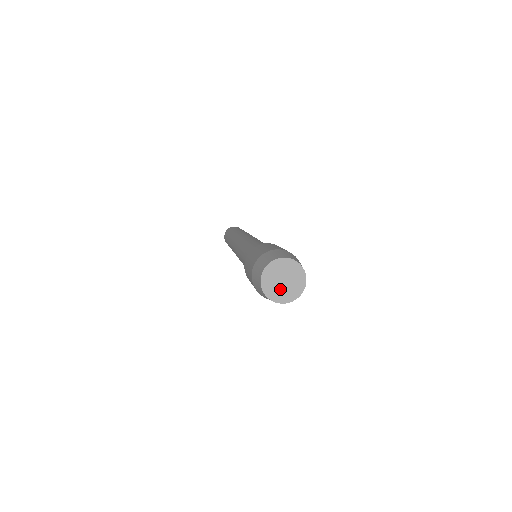
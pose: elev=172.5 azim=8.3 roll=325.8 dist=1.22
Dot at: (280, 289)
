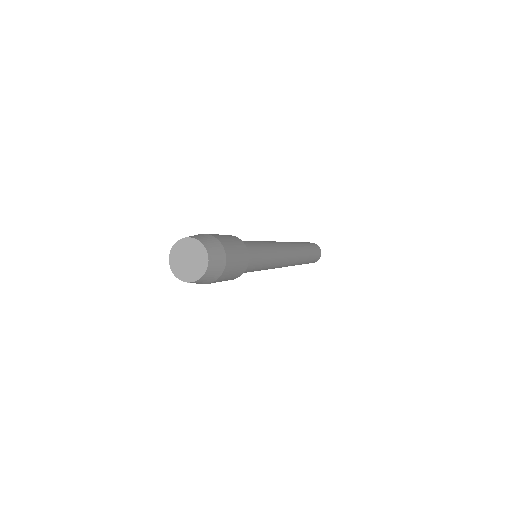
Dot at: (184, 267)
